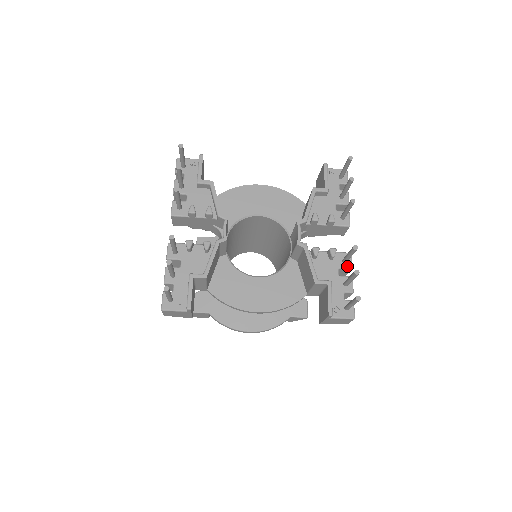
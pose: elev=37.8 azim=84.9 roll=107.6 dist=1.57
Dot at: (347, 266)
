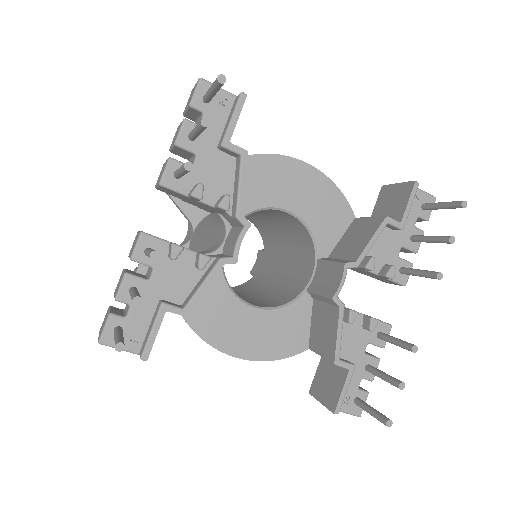
Dot at: (380, 343)
